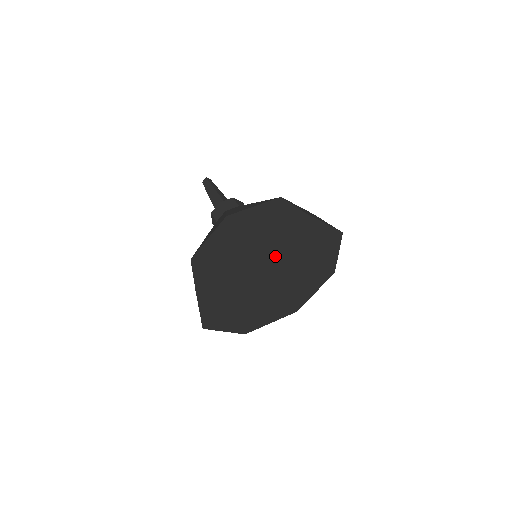
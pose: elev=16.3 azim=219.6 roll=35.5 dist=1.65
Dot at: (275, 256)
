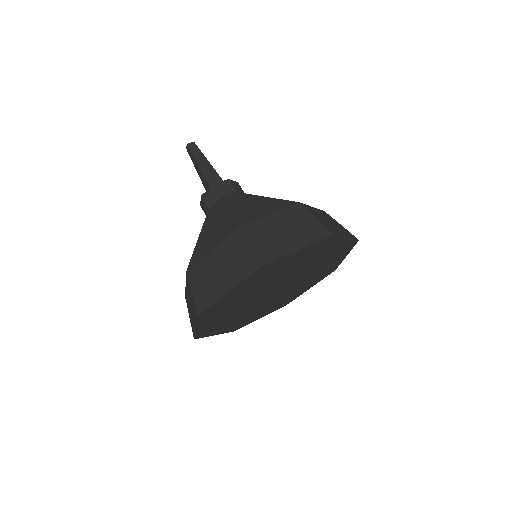
Dot at: (309, 266)
